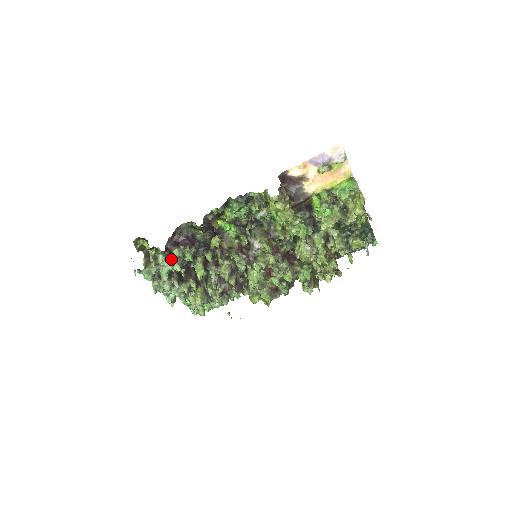
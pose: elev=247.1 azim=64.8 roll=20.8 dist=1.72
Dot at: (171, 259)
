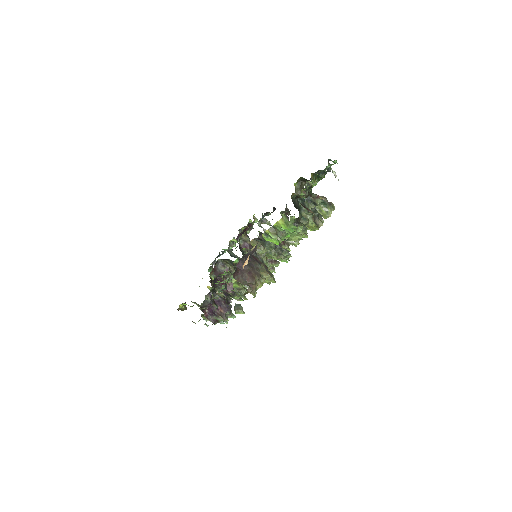
Dot at: (222, 323)
